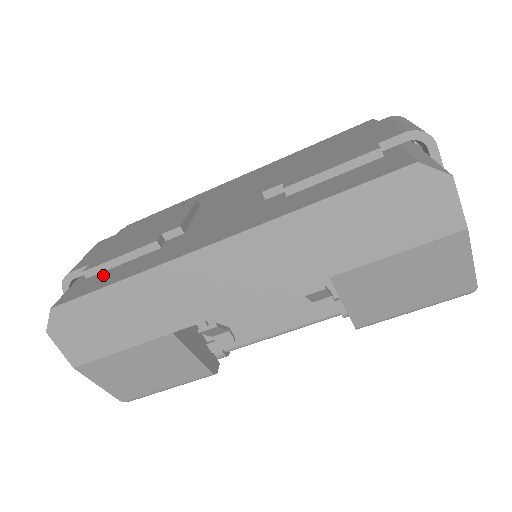
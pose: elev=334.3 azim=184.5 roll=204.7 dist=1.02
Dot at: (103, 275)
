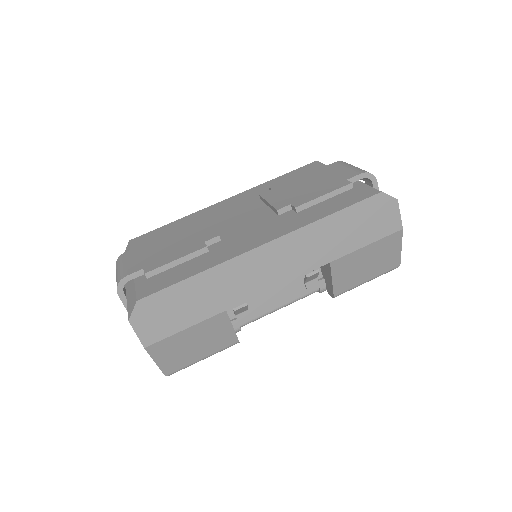
Dot at: (167, 274)
